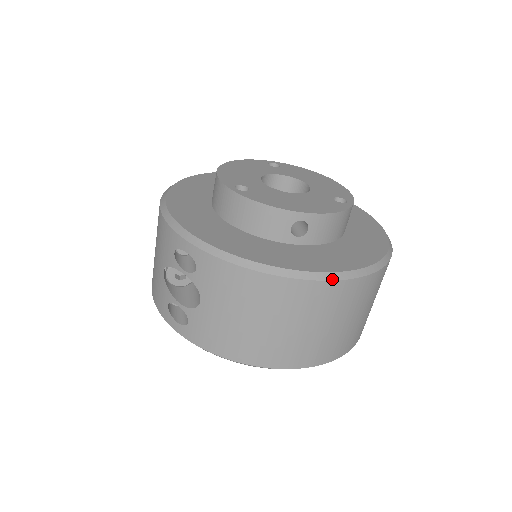
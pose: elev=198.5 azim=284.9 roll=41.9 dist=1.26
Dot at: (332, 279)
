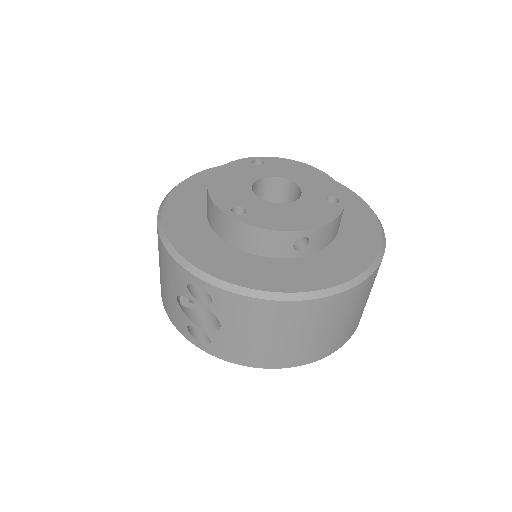
Dot at: (340, 291)
